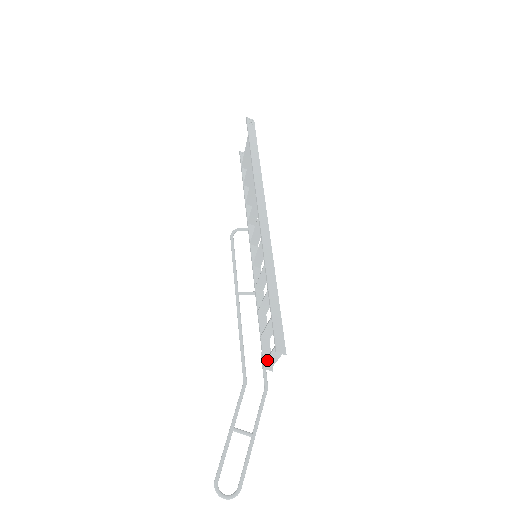
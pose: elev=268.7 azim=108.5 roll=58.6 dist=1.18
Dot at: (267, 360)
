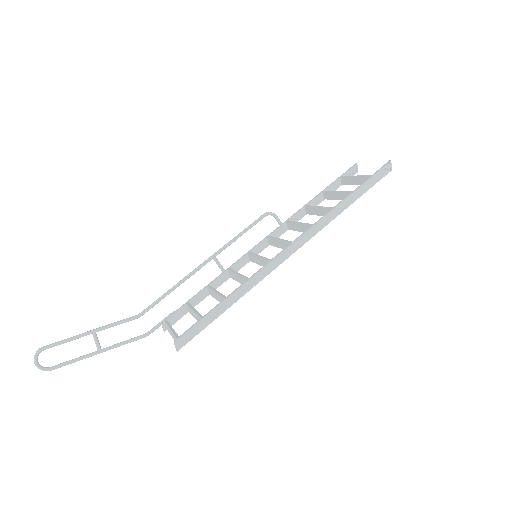
Dot at: (168, 326)
